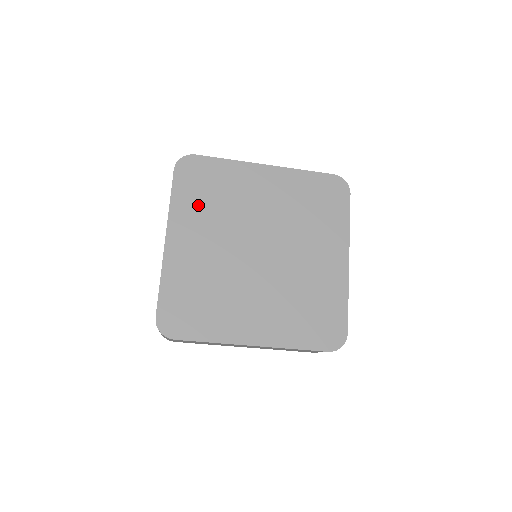
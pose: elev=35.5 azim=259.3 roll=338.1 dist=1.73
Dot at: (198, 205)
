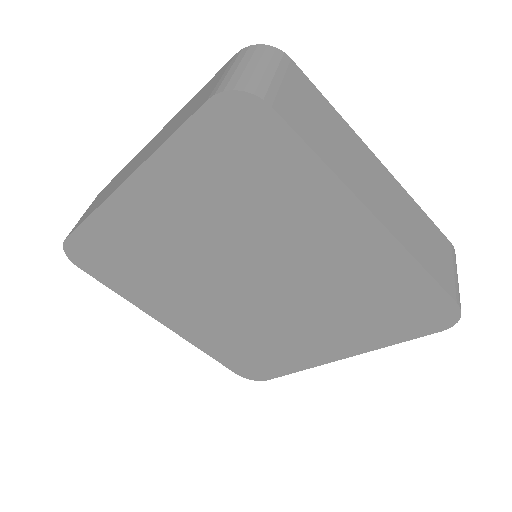
Dot at: (140, 283)
